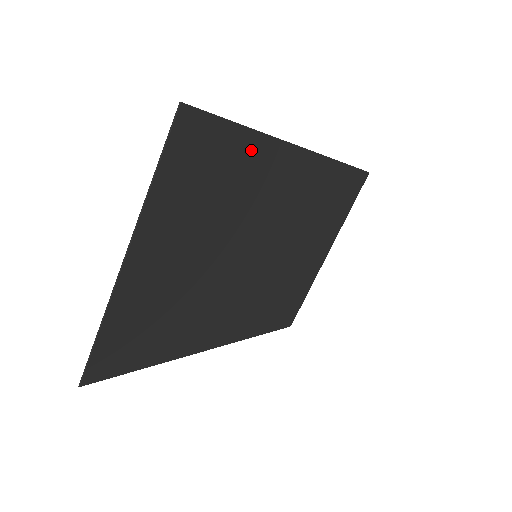
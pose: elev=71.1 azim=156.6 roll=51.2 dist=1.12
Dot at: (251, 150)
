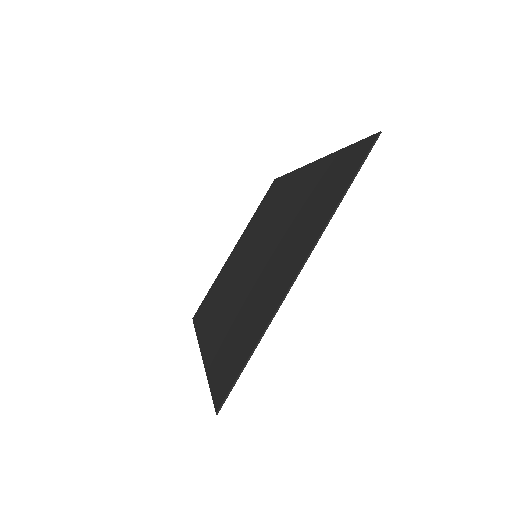
Dot at: (328, 167)
